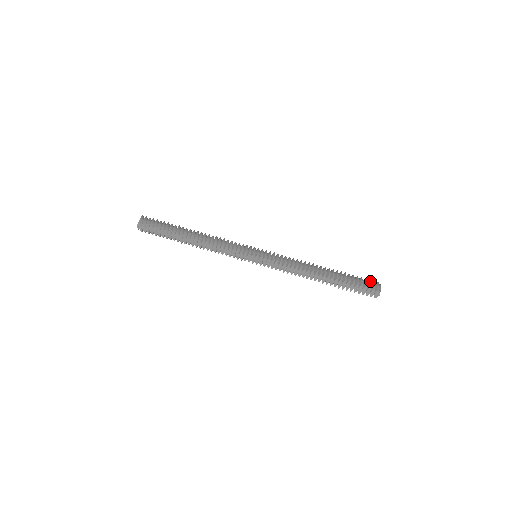
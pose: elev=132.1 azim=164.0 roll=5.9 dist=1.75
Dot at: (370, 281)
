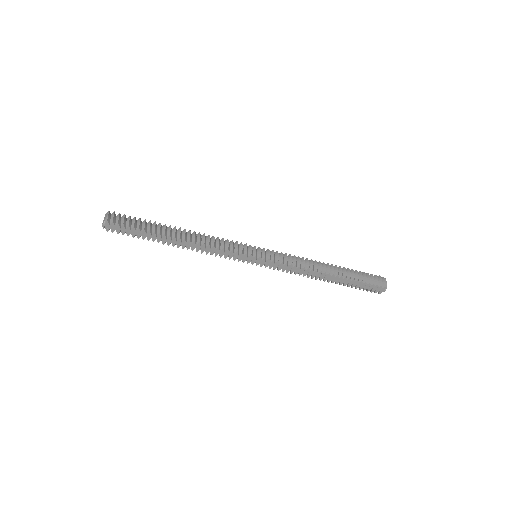
Dot at: (377, 277)
